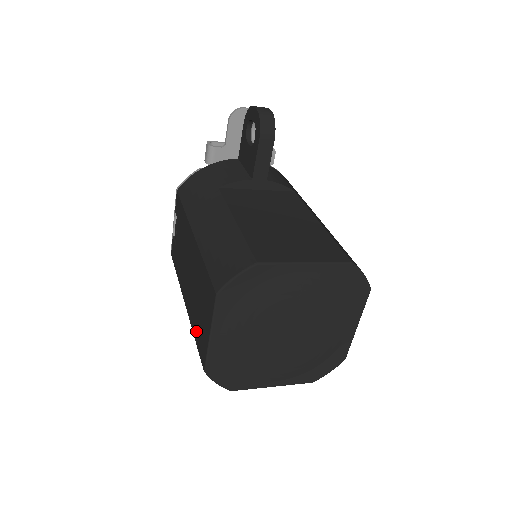
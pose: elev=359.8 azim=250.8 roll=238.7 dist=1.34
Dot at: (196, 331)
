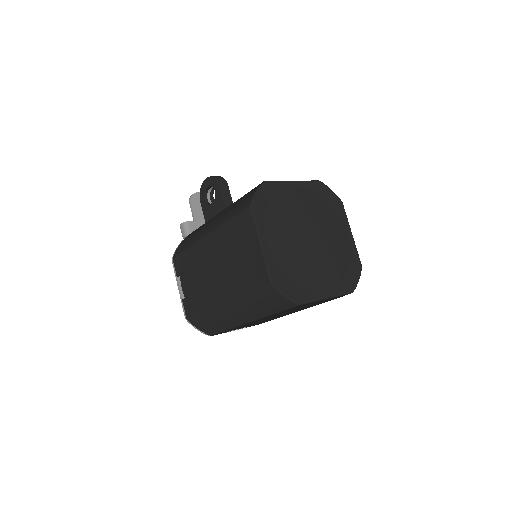
Dot at: (246, 282)
